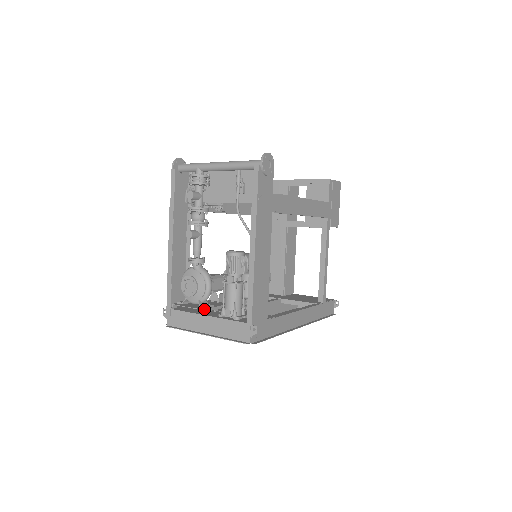
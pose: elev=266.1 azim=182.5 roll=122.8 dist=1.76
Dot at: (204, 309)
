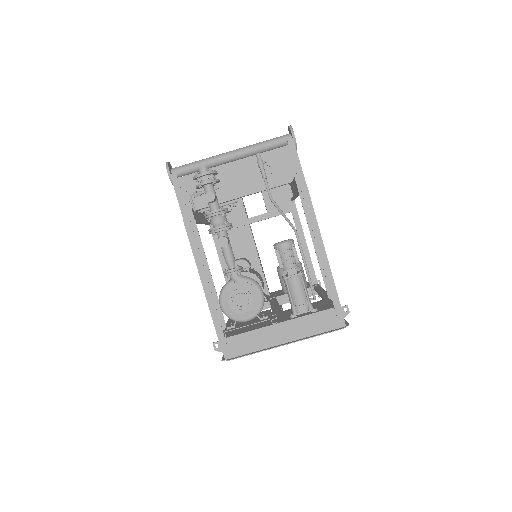
Dot at: (271, 318)
